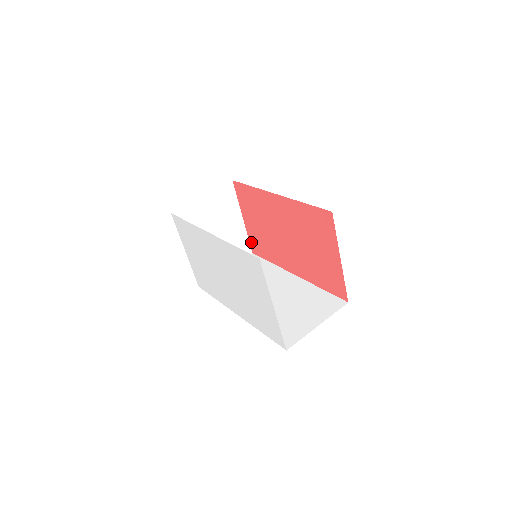
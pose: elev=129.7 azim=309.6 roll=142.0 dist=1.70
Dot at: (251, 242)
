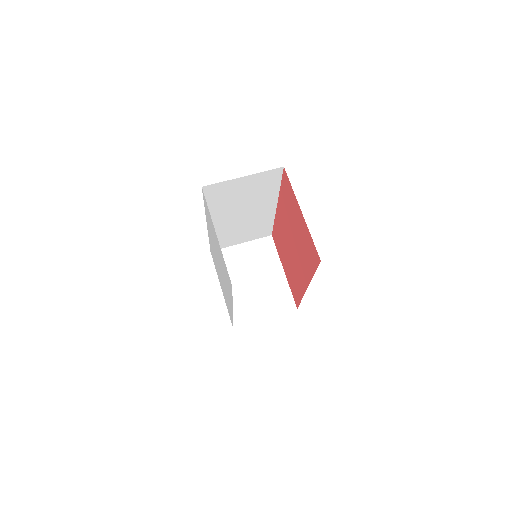
Dot at: (293, 294)
